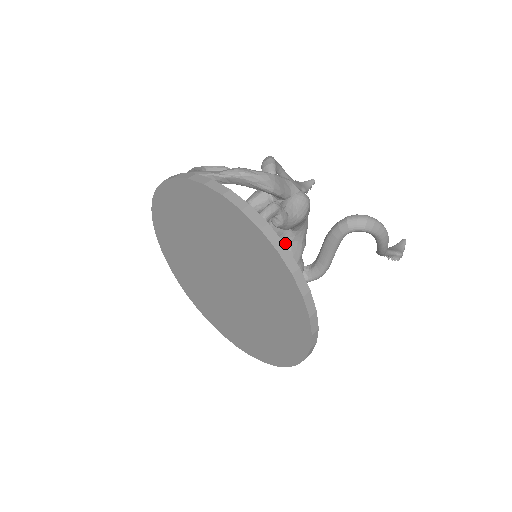
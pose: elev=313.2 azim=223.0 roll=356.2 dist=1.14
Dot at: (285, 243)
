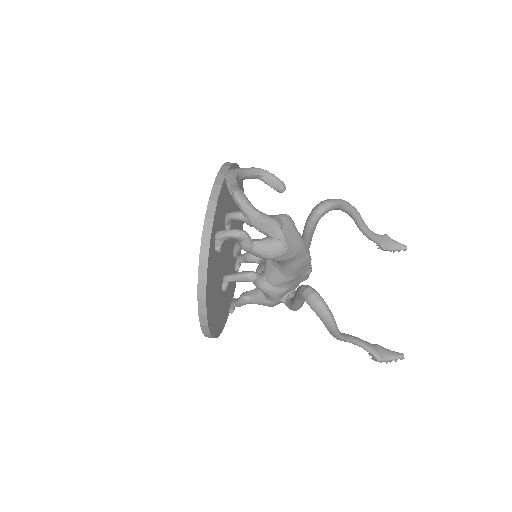
Dot at: (273, 265)
